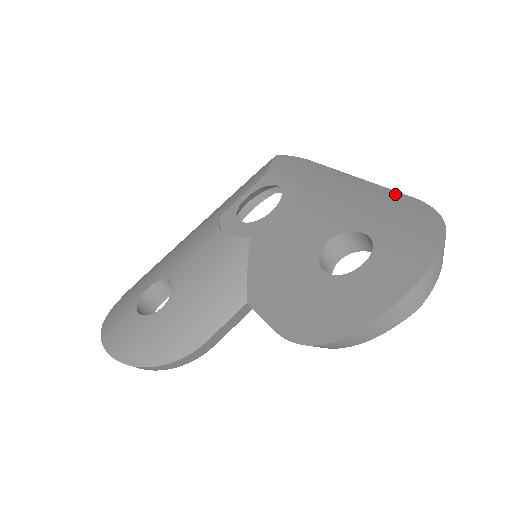
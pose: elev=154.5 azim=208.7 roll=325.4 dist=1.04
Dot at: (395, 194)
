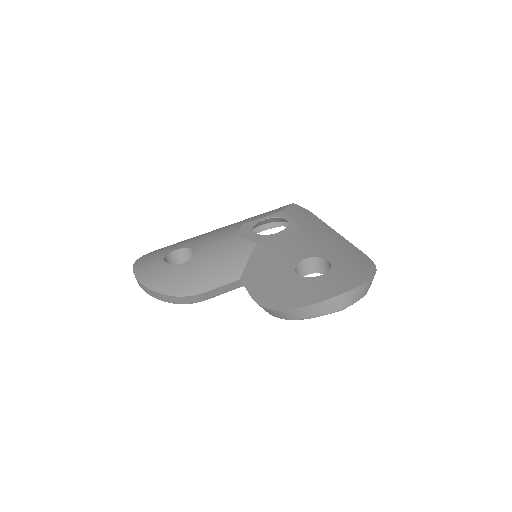
Dot at: (357, 250)
